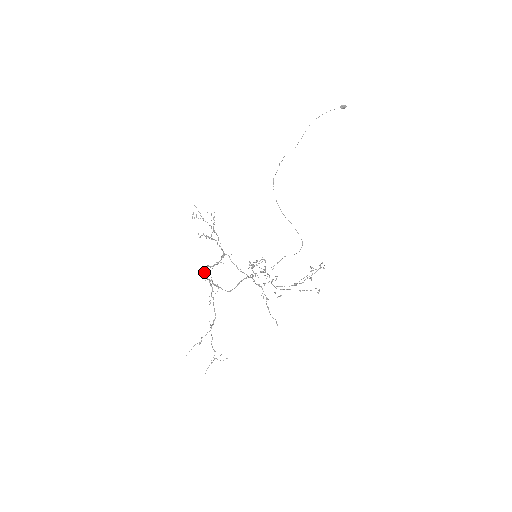
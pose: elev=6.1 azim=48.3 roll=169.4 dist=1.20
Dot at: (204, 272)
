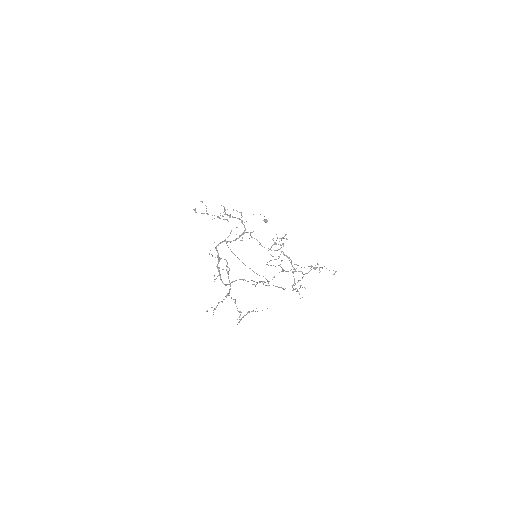
Dot at: (216, 248)
